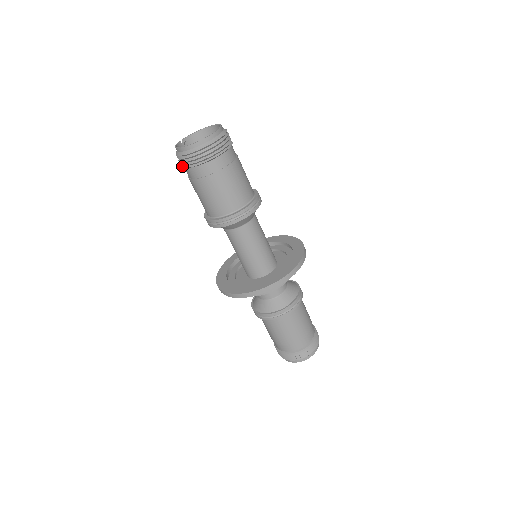
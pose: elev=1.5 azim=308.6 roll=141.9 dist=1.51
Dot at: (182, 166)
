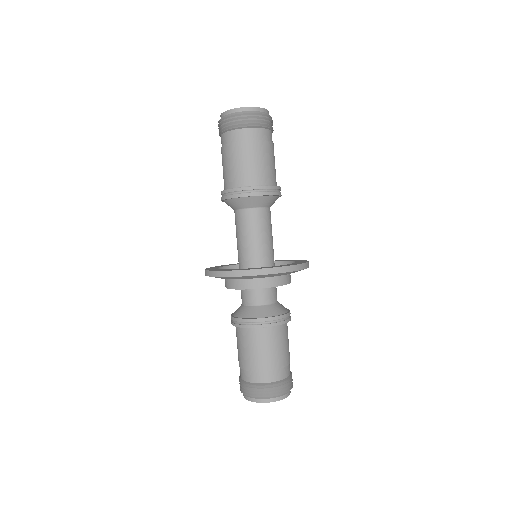
Dot at: (220, 133)
